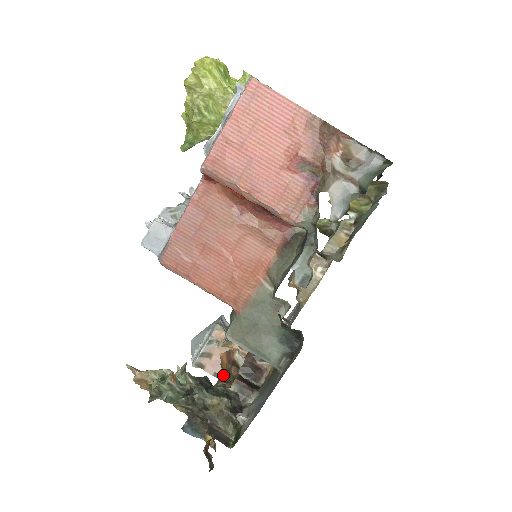
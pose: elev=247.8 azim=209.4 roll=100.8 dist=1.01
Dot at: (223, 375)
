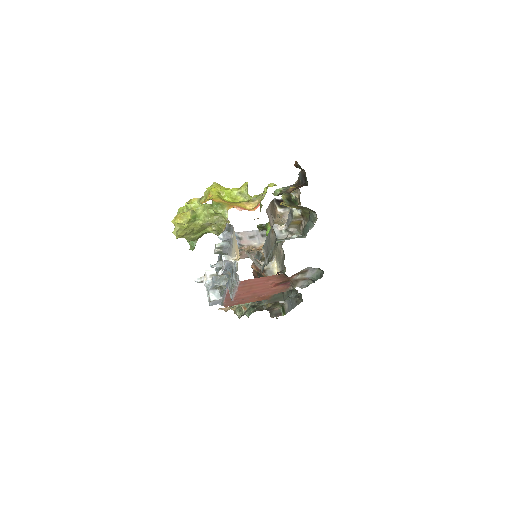
Dot at: (258, 274)
